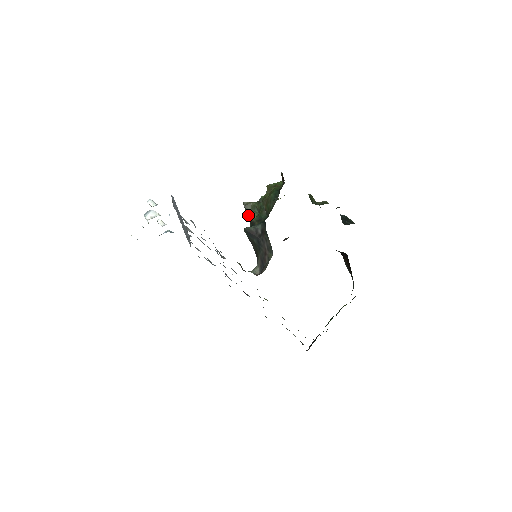
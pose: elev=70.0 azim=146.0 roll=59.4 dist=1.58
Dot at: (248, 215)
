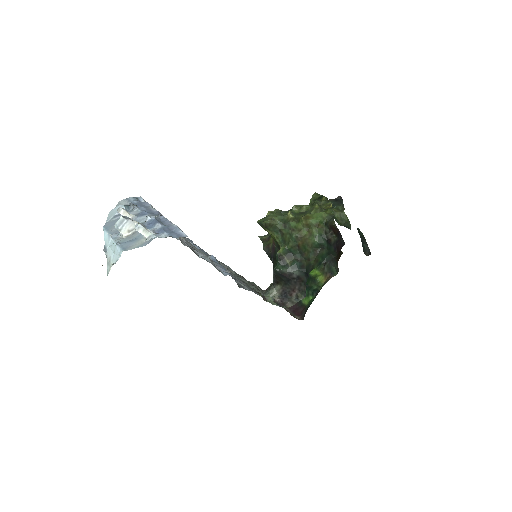
Dot at: occluded
